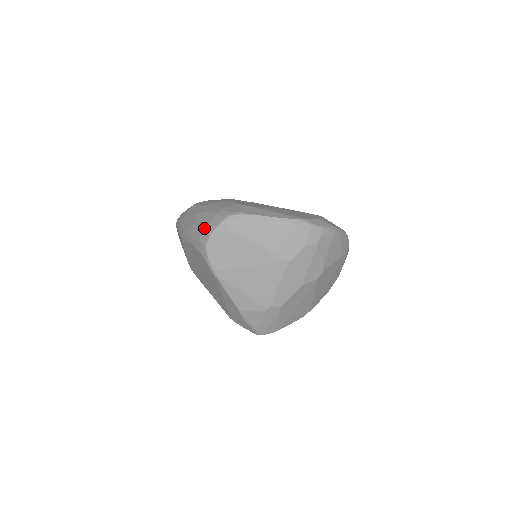
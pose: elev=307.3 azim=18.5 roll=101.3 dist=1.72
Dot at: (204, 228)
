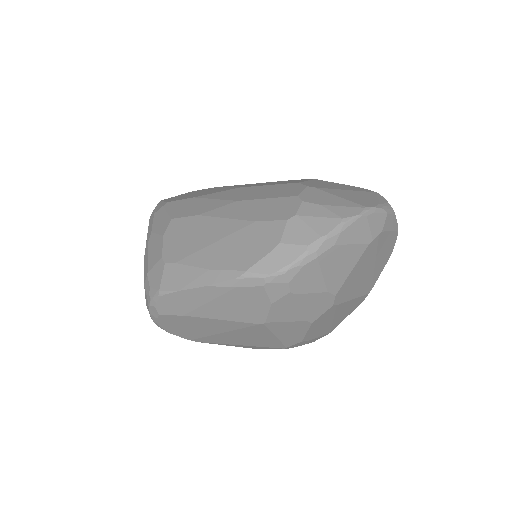
Dot at: occluded
